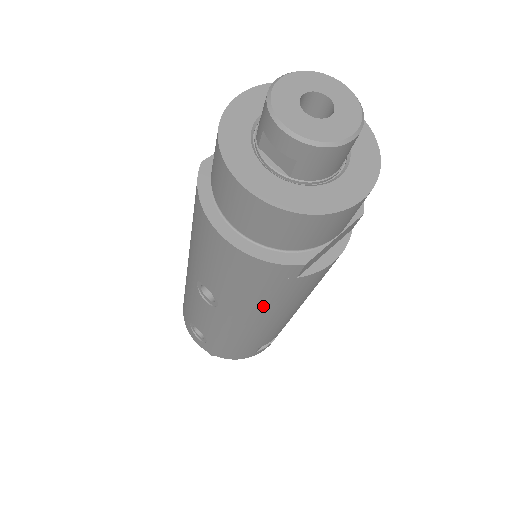
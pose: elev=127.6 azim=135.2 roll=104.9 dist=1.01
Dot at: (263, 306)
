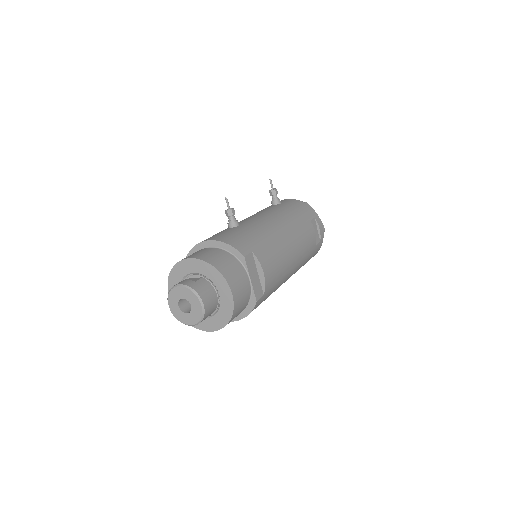
Dot at: occluded
